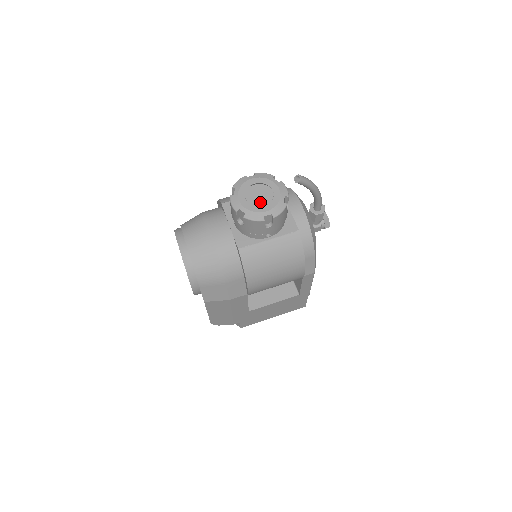
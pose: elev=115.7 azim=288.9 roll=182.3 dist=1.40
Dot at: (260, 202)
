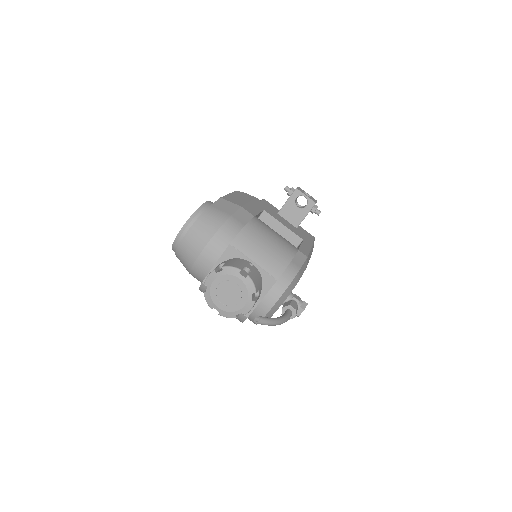
Dot at: (228, 294)
